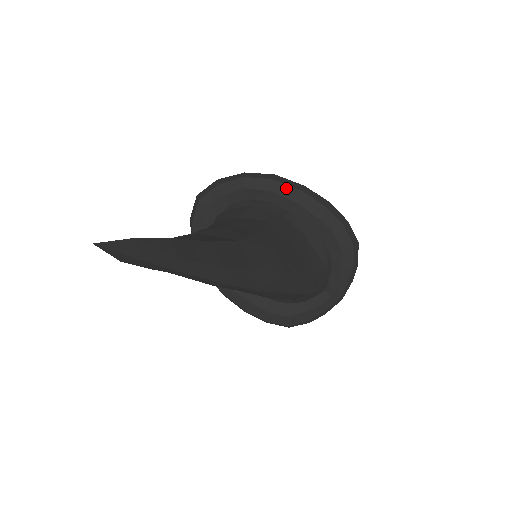
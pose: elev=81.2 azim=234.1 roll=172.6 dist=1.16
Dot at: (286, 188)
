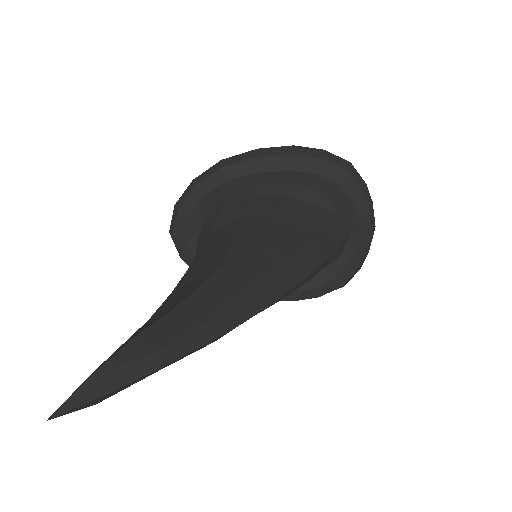
Dot at: (240, 166)
